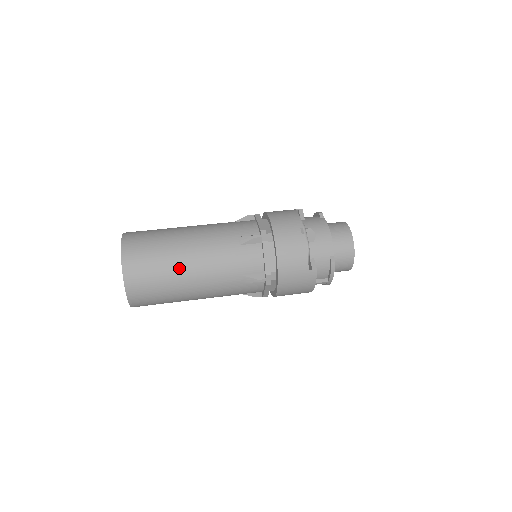
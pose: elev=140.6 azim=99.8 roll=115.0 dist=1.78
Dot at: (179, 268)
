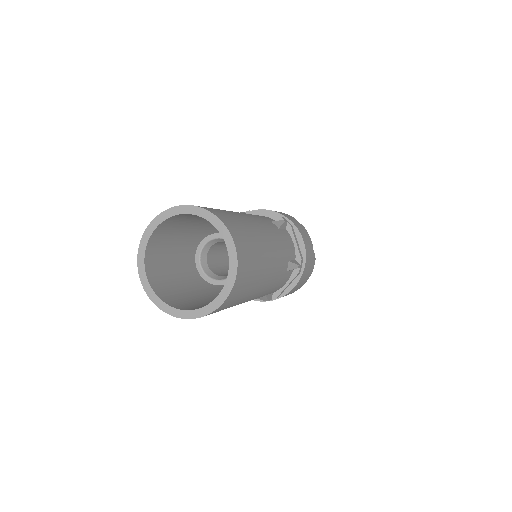
Dot at: (263, 245)
